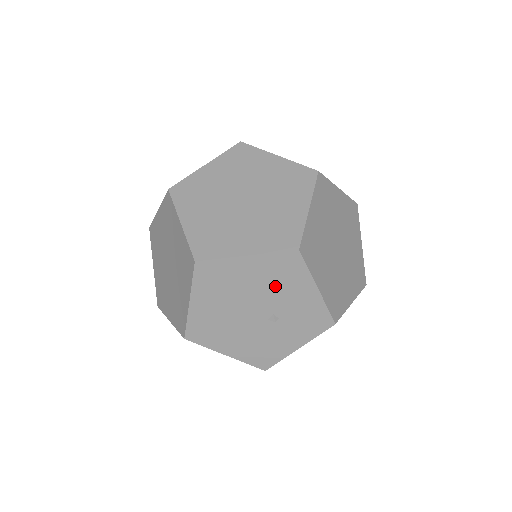
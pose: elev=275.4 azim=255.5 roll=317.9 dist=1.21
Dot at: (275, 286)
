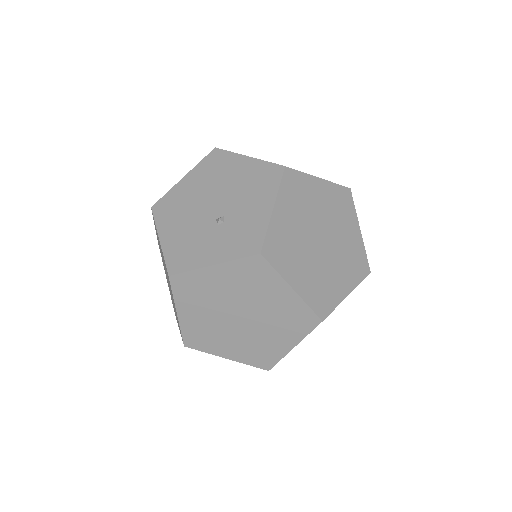
Dot at: (246, 190)
